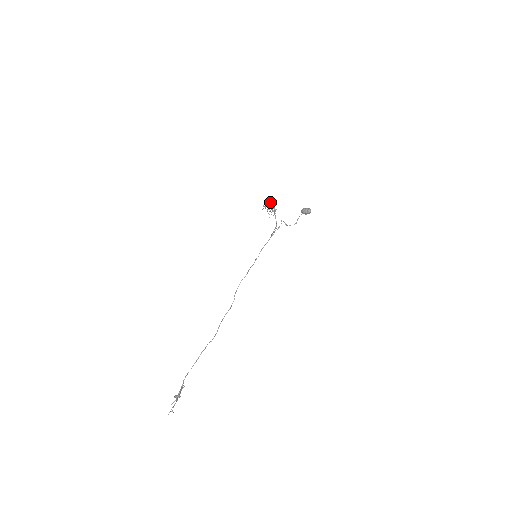
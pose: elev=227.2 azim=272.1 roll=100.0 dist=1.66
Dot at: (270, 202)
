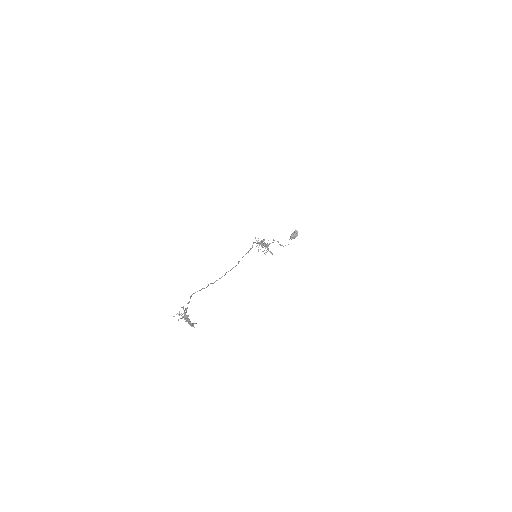
Dot at: occluded
